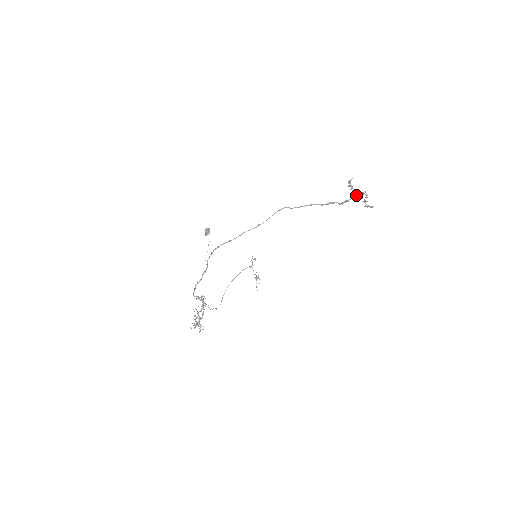
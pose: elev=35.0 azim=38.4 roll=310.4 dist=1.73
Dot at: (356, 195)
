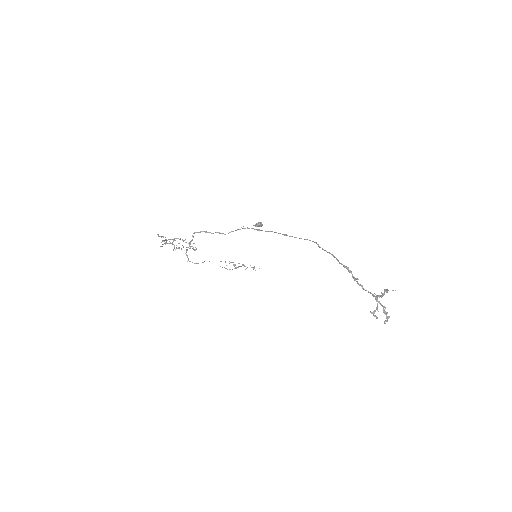
Dot at: (377, 301)
